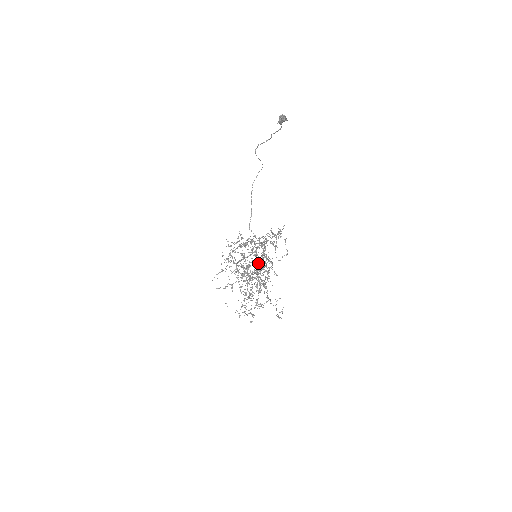
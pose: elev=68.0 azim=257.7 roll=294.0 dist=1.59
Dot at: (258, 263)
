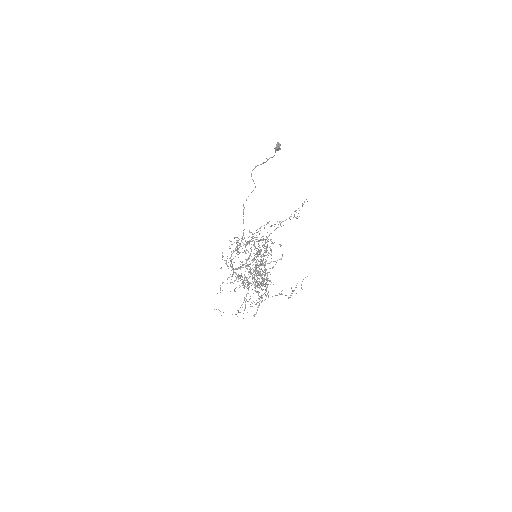
Dot at: (264, 255)
